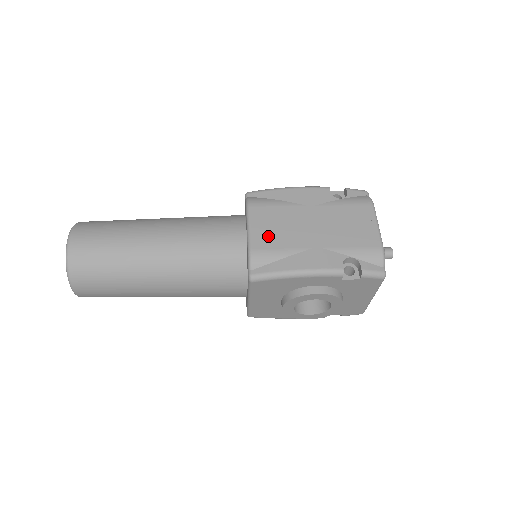
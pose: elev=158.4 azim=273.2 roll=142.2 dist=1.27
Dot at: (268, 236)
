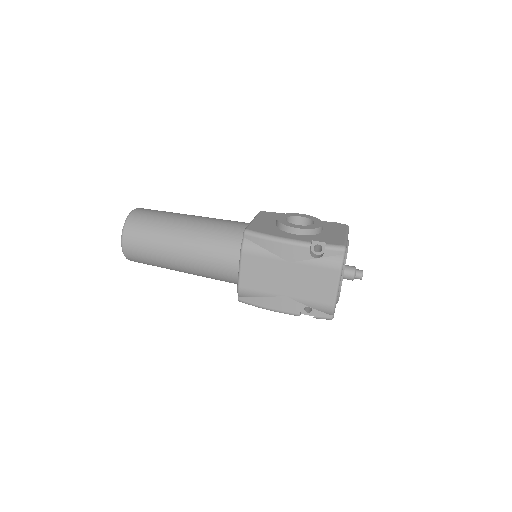
Dot at: (252, 280)
